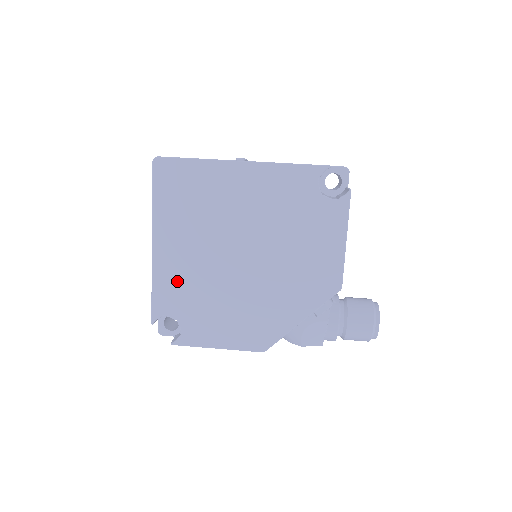
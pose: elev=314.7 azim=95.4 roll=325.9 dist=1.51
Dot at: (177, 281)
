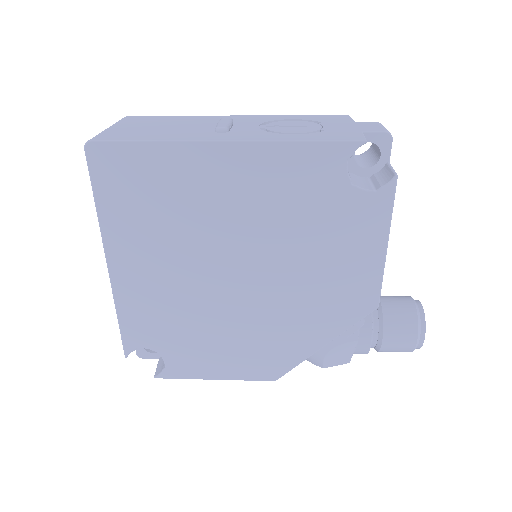
Dot at: (150, 308)
